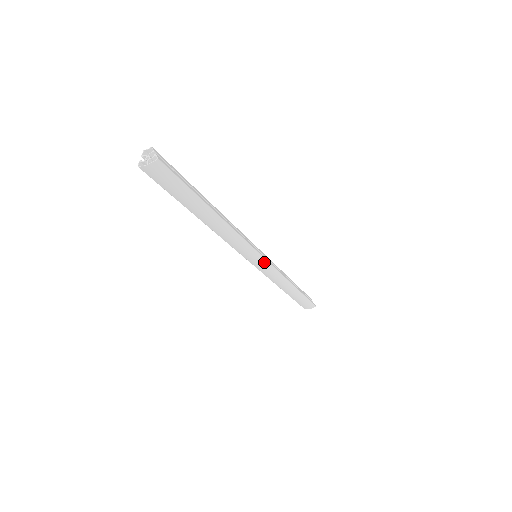
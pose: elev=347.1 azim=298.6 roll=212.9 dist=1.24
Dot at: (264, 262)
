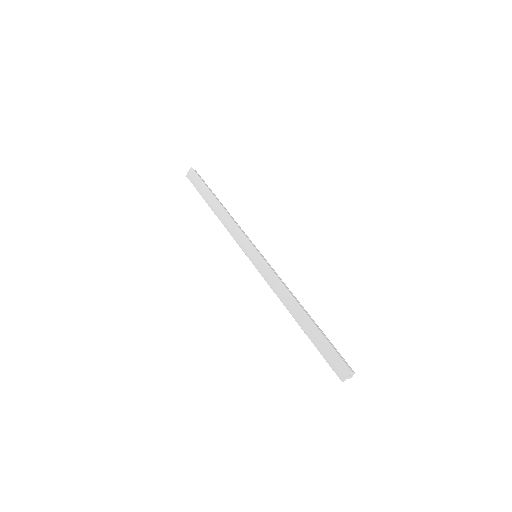
Dot at: (259, 257)
